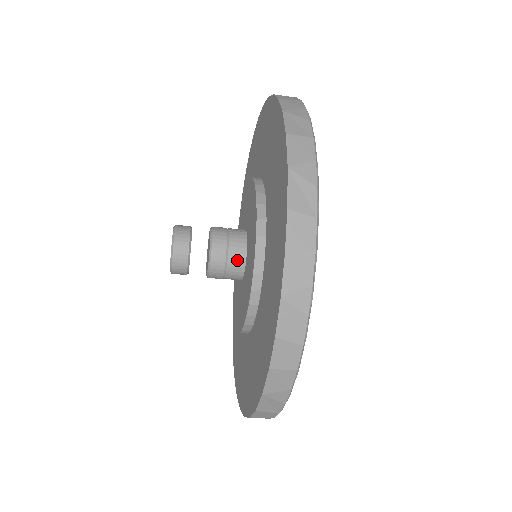
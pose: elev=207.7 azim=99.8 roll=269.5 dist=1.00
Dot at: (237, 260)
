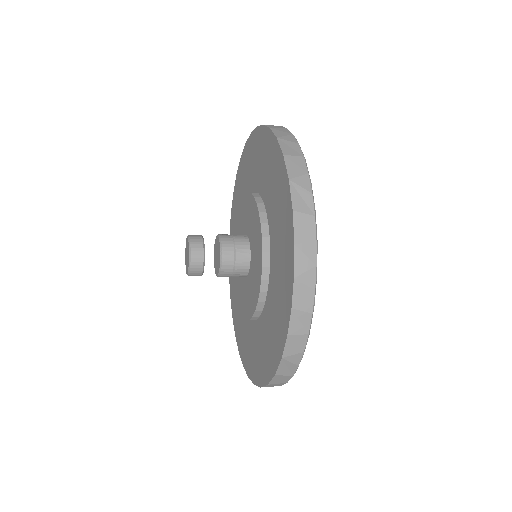
Dot at: (243, 259)
